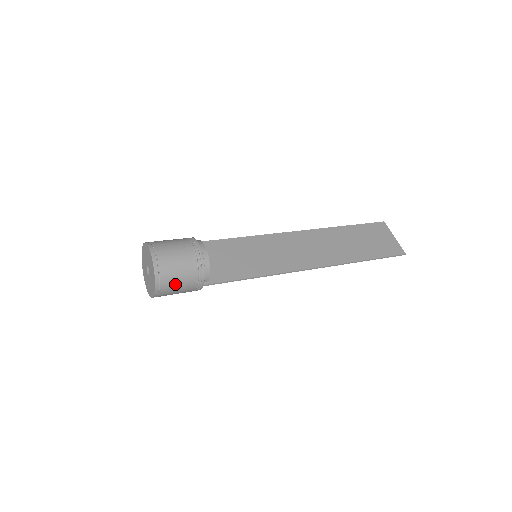
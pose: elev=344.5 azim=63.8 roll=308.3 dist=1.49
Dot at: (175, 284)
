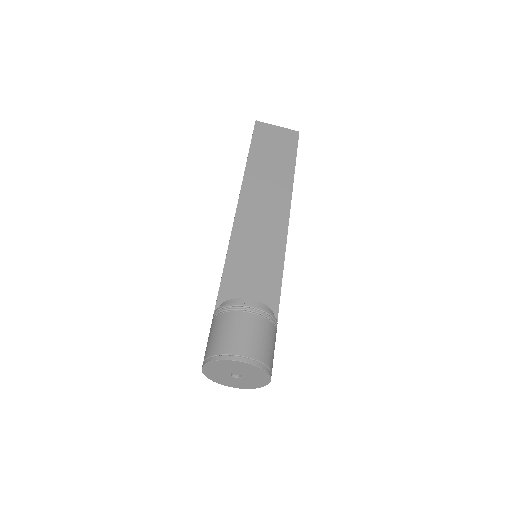
Dot at: (273, 355)
